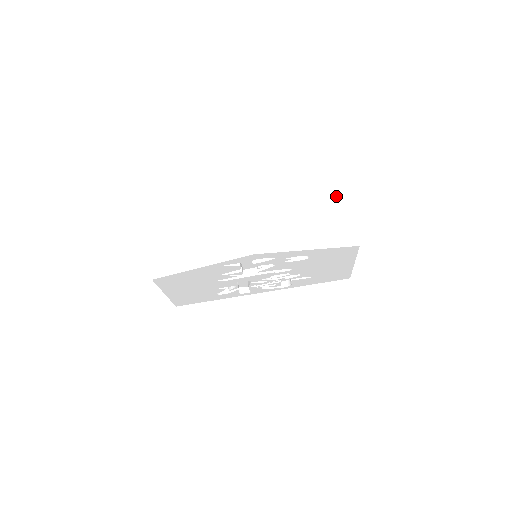
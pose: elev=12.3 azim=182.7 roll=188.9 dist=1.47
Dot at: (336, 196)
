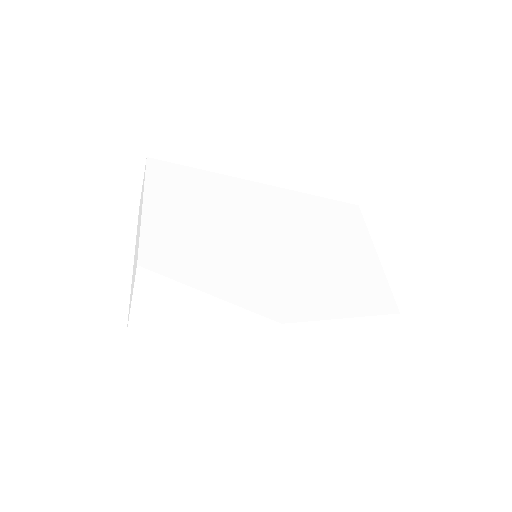
Dot at: (380, 326)
